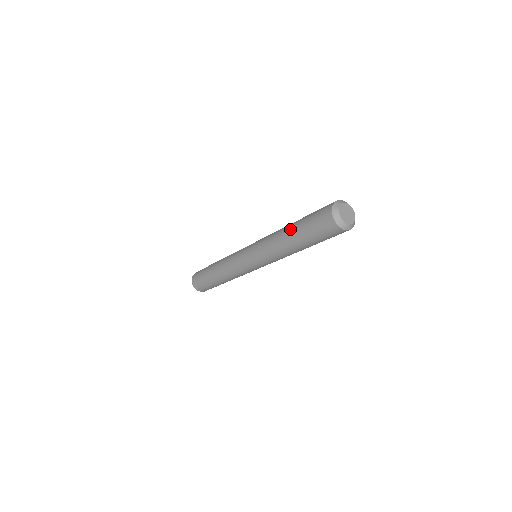
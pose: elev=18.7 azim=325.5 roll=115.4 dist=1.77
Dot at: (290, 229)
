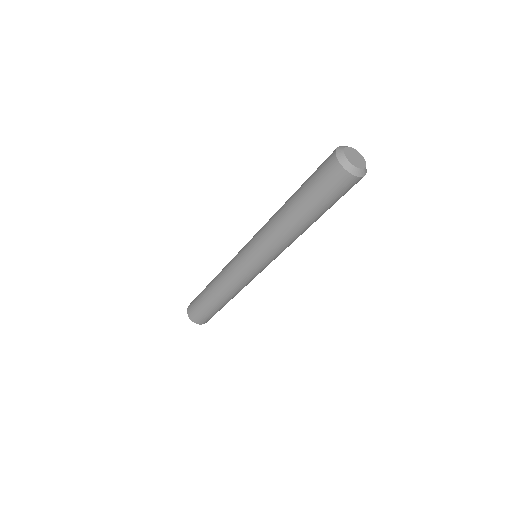
Dot at: (290, 204)
